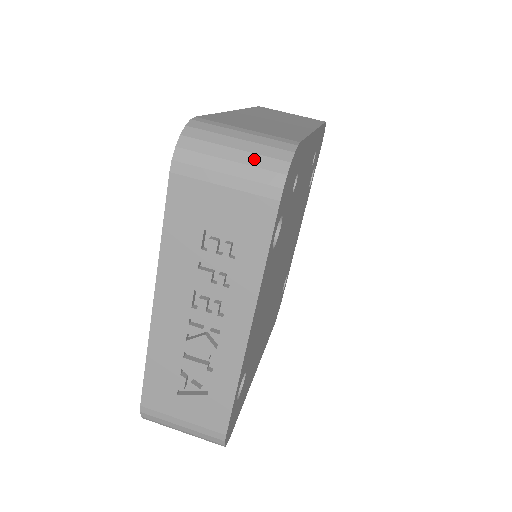
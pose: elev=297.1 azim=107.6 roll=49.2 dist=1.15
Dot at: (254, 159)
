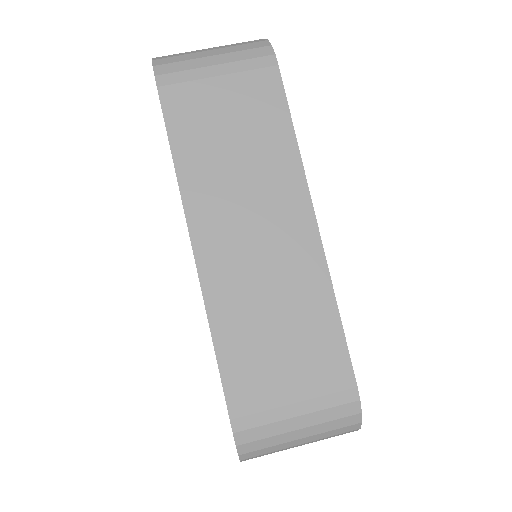
Dot at: (324, 435)
